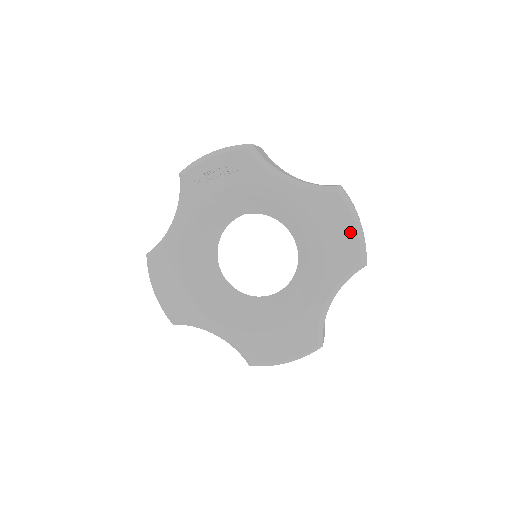
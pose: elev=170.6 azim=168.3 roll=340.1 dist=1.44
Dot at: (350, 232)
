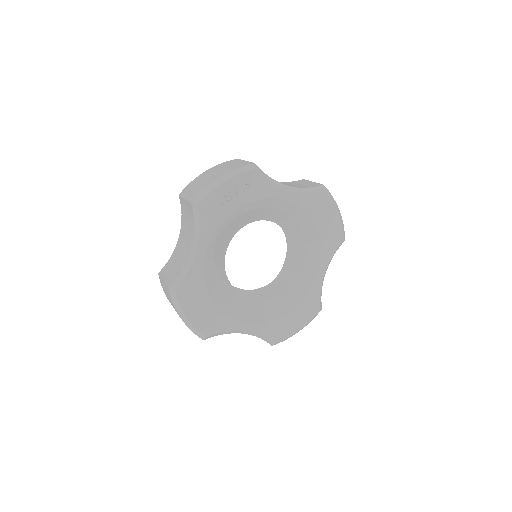
Dot at: (336, 219)
